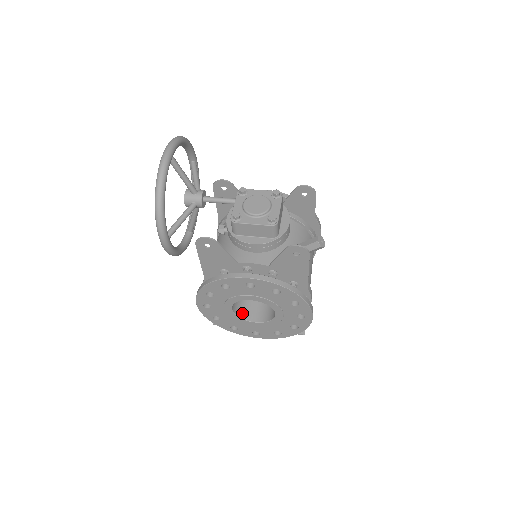
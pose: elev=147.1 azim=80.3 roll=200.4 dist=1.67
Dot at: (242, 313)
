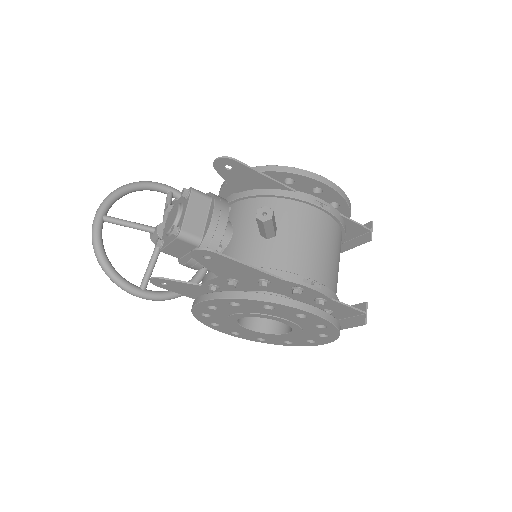
Dot at: (273, 327)
